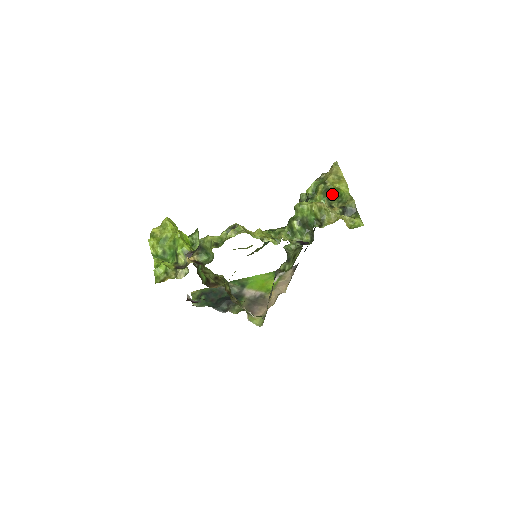
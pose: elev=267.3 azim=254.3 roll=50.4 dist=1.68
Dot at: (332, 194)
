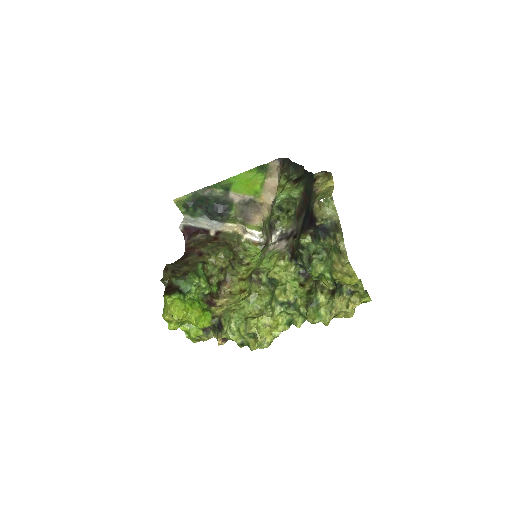
Dot at: occluded
